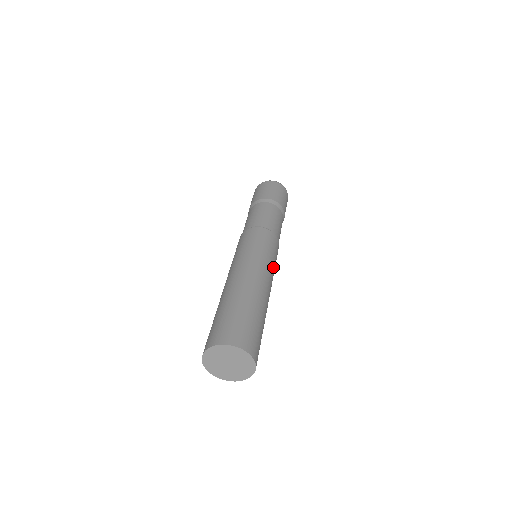
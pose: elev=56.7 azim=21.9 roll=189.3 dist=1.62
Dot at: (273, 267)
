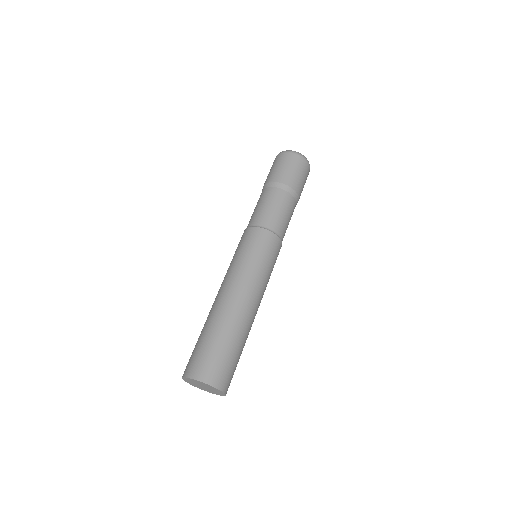
Dot at: (261, 272)
